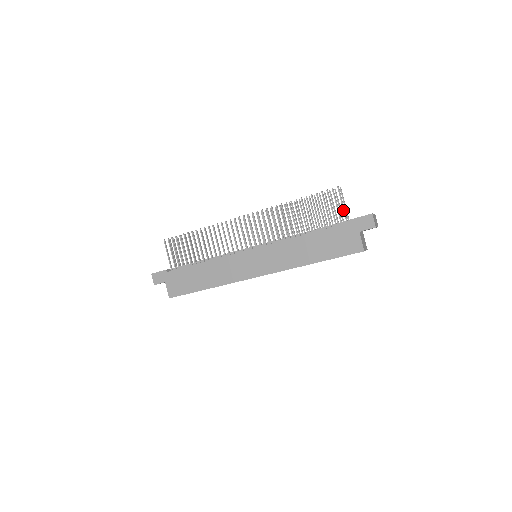
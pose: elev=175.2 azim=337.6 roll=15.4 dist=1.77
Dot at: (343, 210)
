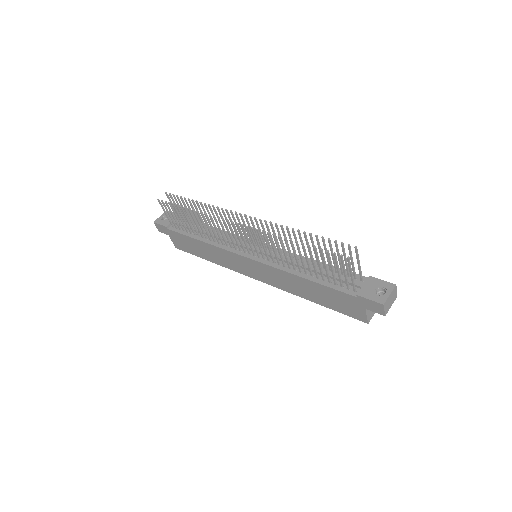
Dot at: (351, 280)
